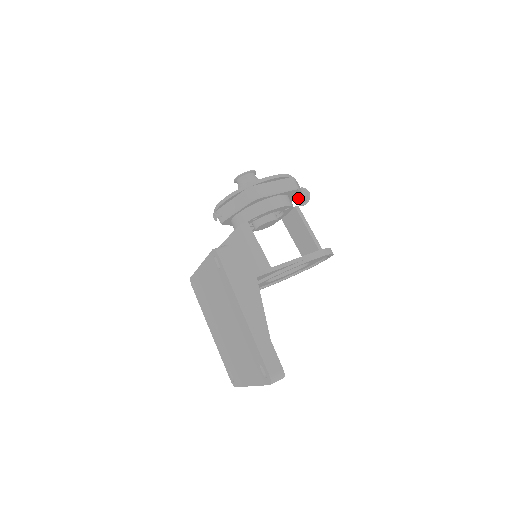
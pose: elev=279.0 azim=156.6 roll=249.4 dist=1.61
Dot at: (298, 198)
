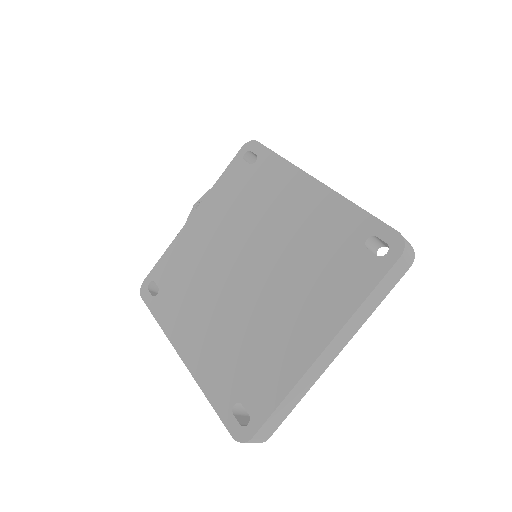
Dot at: occluded
